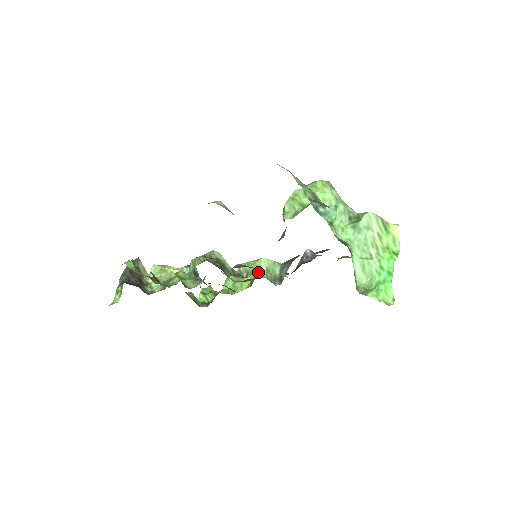
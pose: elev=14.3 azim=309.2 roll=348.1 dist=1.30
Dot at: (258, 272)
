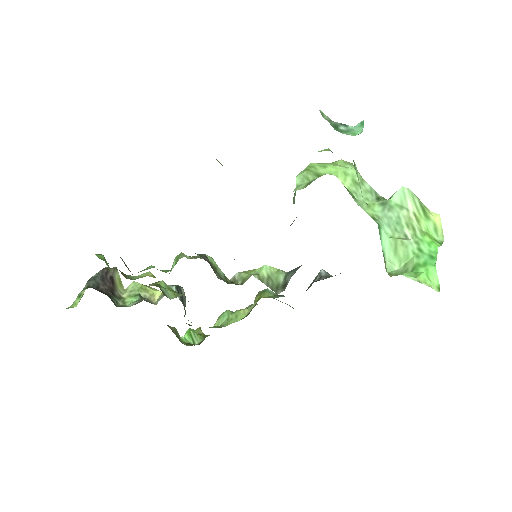
Dot at: (257, 278)
